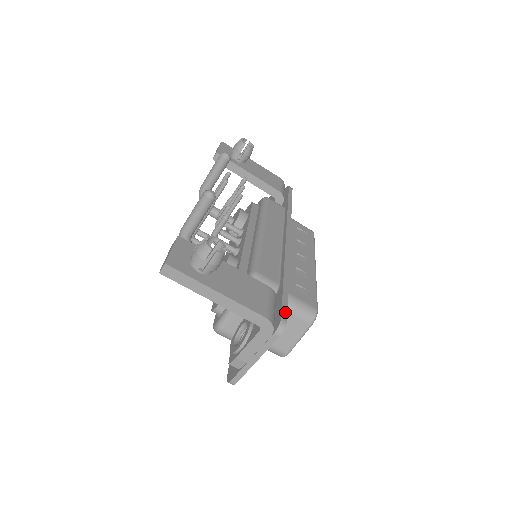
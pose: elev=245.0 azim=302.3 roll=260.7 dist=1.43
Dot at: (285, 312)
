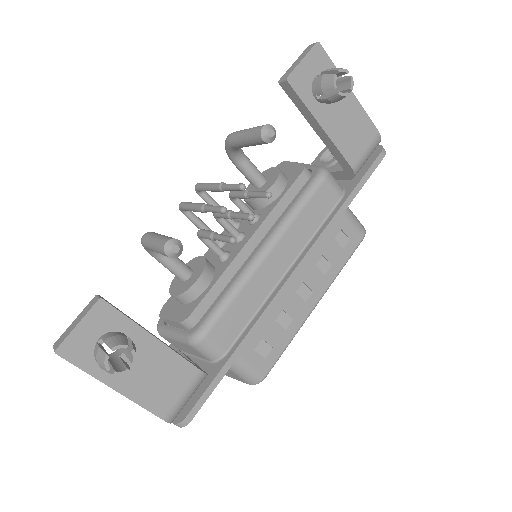
Dot at: (198, 408)
